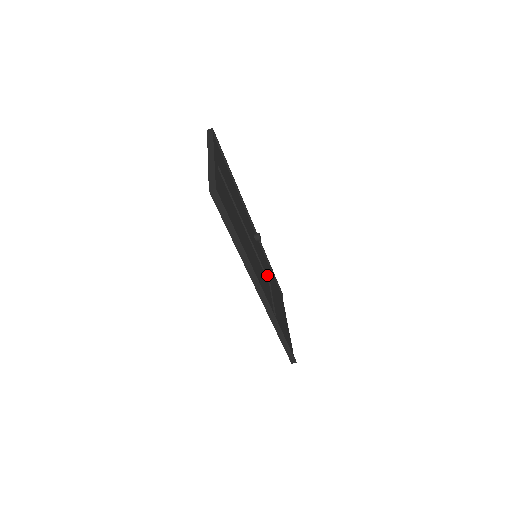
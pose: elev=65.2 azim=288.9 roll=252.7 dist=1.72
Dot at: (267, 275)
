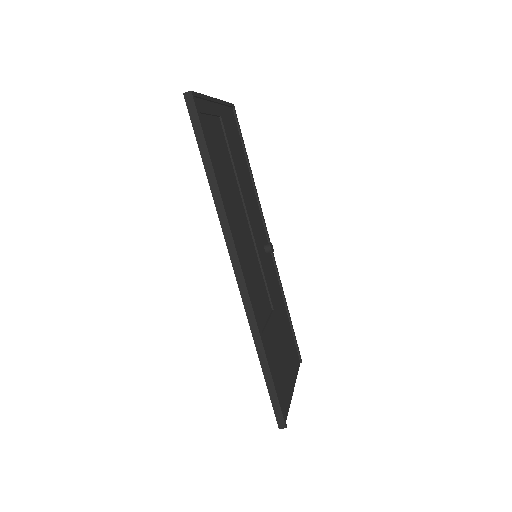
Dot at: (271, 297)
